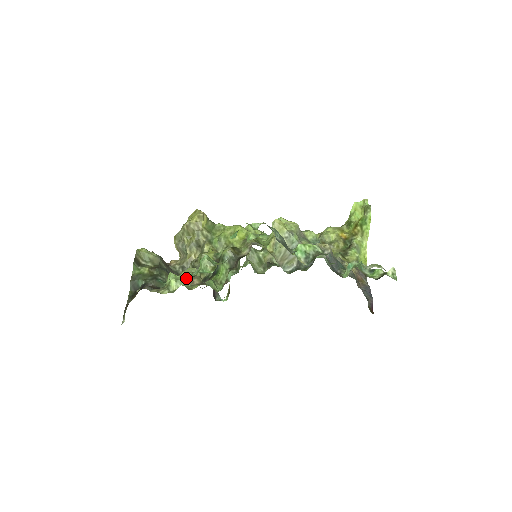
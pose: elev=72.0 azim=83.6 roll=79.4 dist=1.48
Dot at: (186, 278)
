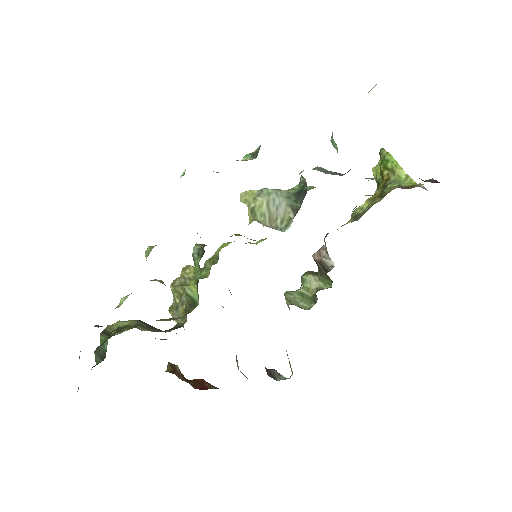
Dot at: occluded
